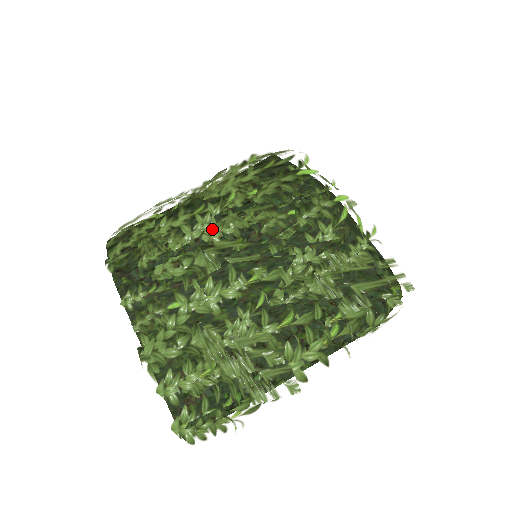
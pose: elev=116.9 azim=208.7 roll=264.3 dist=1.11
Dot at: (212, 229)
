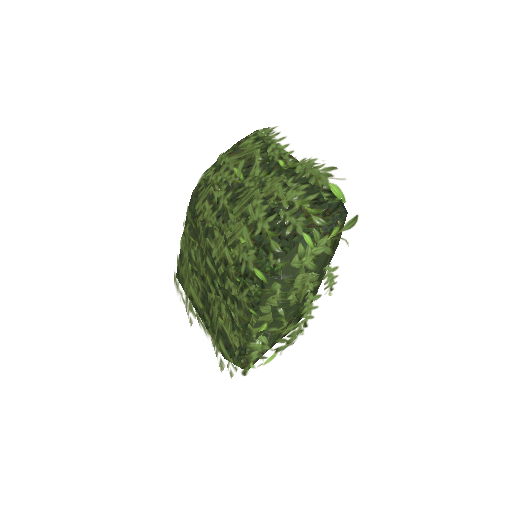
Dot at: (214, 232)
